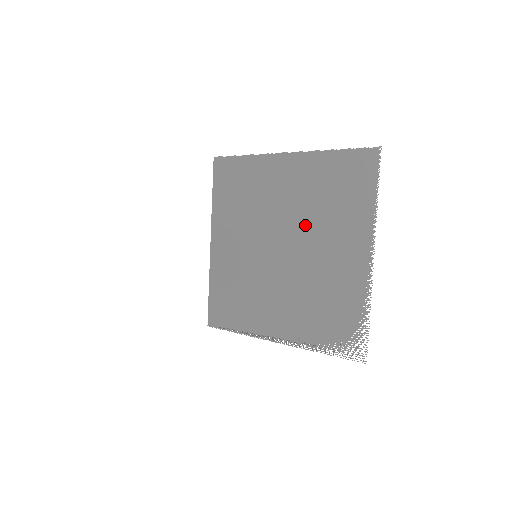
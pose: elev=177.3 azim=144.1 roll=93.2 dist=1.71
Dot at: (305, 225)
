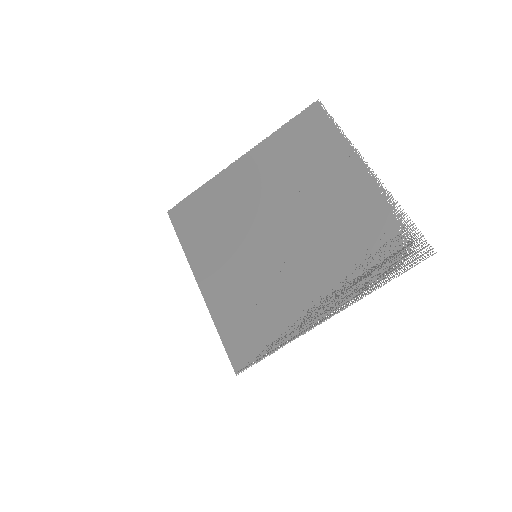
Dot at: (290, 193)
